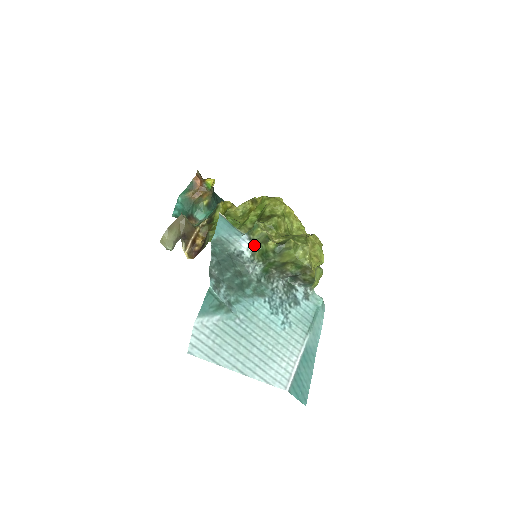
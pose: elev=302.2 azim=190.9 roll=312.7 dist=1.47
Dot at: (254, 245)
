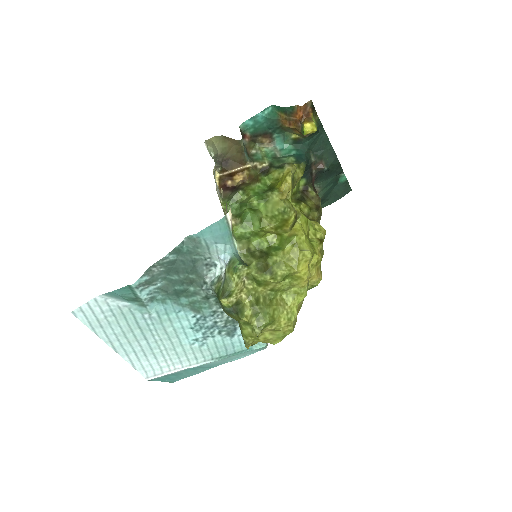
Dot at: (224, 276)
